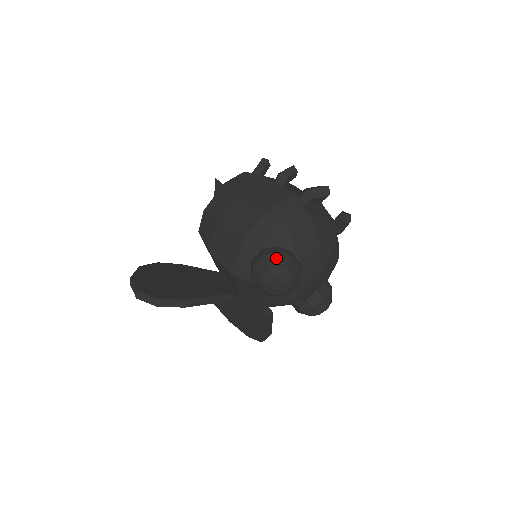
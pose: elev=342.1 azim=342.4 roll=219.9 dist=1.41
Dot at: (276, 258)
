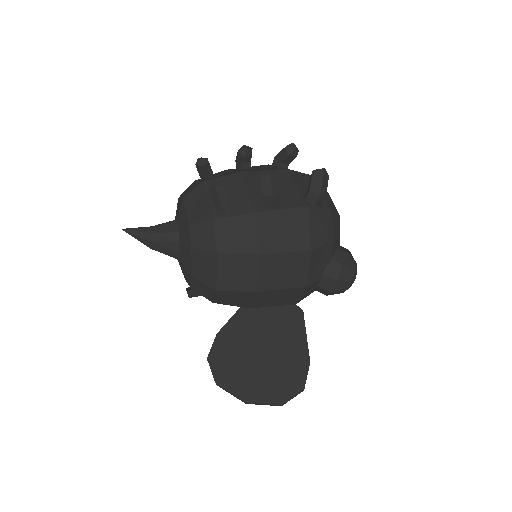
Dot at: (347, 271)
